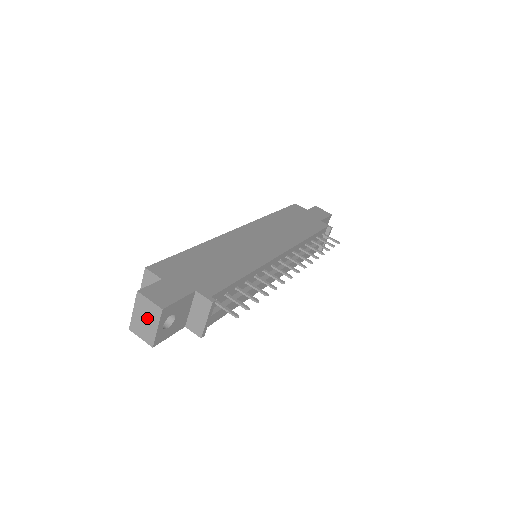
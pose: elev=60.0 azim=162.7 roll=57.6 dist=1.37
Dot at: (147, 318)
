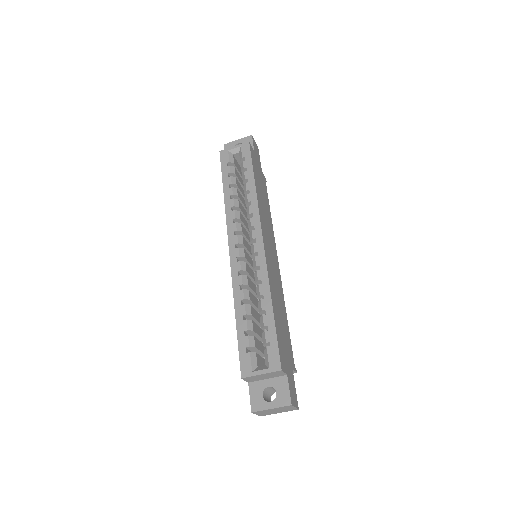
Dot at: (279, 411)
